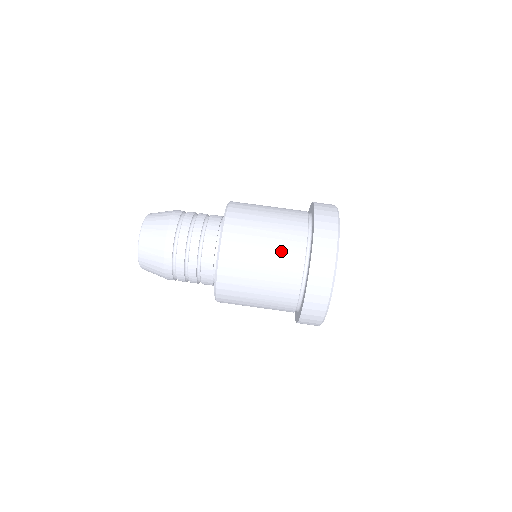
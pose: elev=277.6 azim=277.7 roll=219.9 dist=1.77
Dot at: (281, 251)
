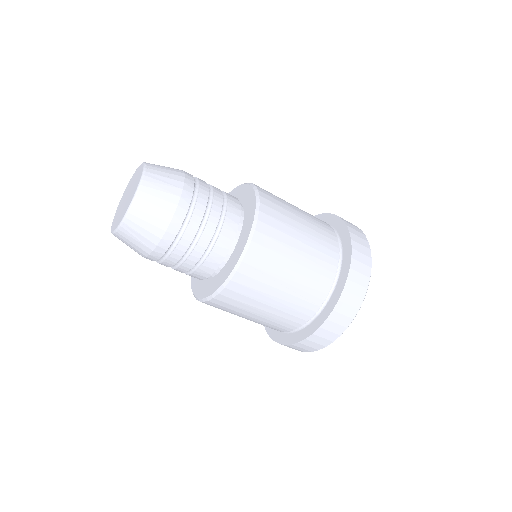
Dot at: occluded
